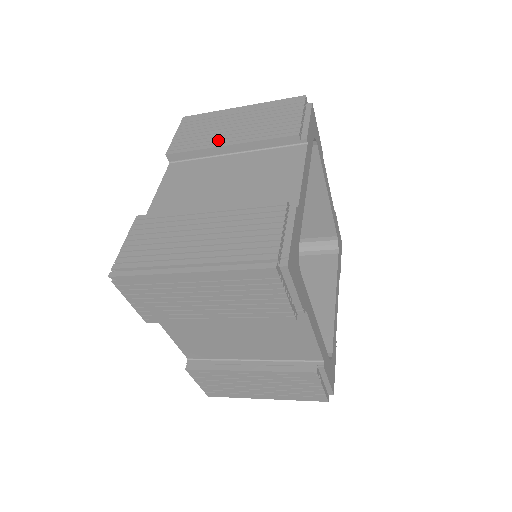
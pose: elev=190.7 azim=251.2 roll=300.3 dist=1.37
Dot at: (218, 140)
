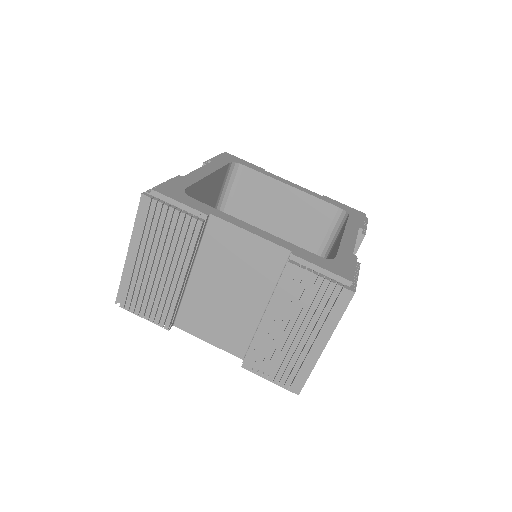
Dot at: occluded
